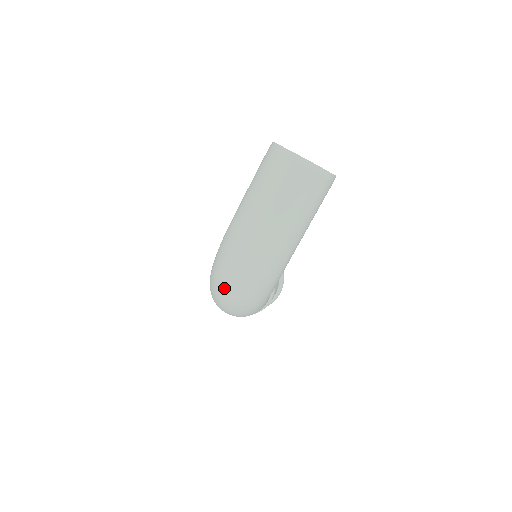
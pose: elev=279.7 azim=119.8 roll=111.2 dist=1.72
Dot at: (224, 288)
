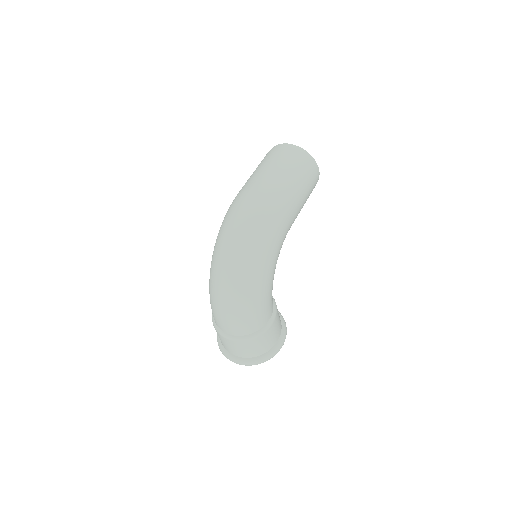
Dot at: (225, 246)
